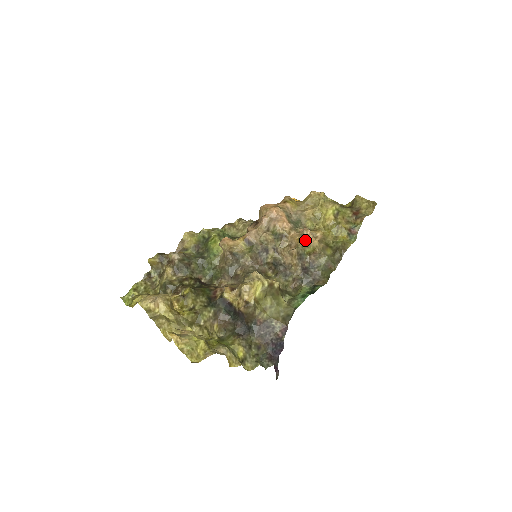
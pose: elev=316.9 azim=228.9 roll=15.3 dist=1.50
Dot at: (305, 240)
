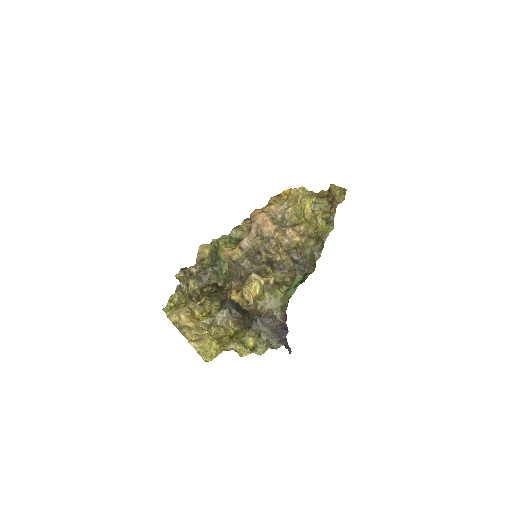
Dot at: (288, 238)
